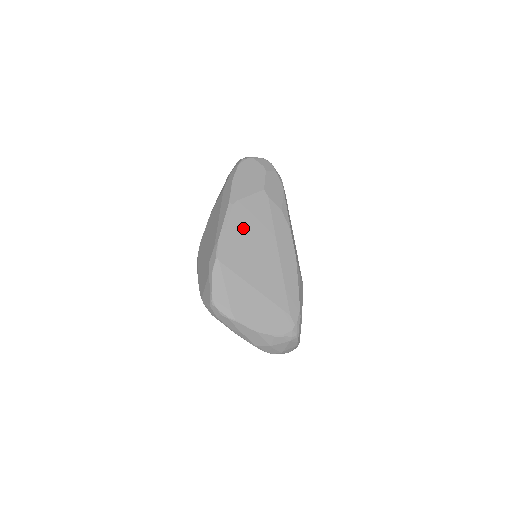
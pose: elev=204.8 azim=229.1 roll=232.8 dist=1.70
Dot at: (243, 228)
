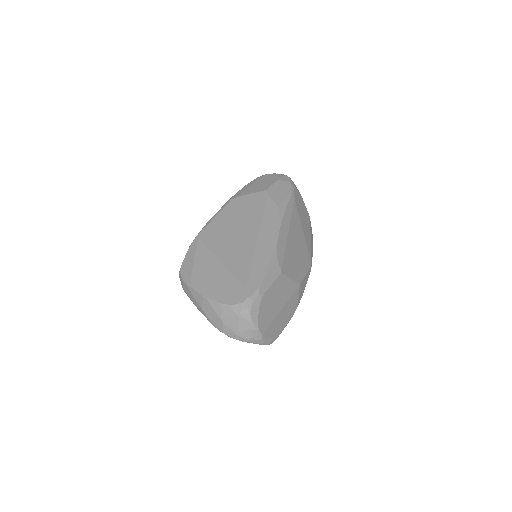
Dot at: (232, 216)
